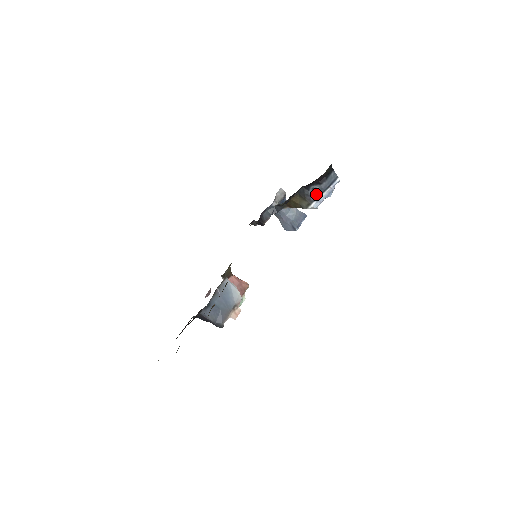
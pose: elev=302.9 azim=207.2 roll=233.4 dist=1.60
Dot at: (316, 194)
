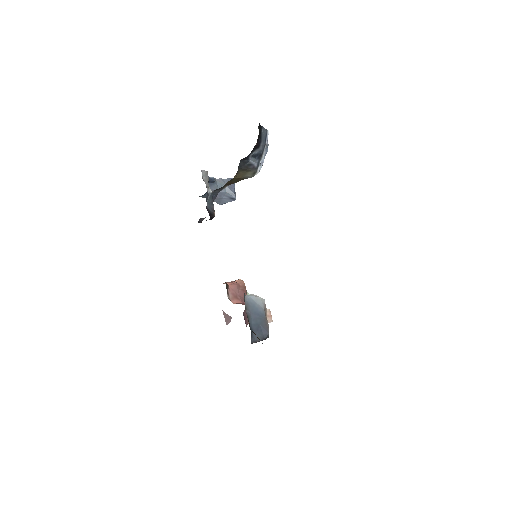
Dot at: (257, 159)
